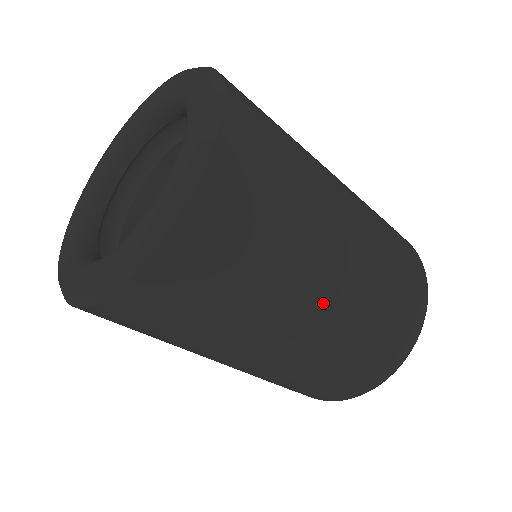
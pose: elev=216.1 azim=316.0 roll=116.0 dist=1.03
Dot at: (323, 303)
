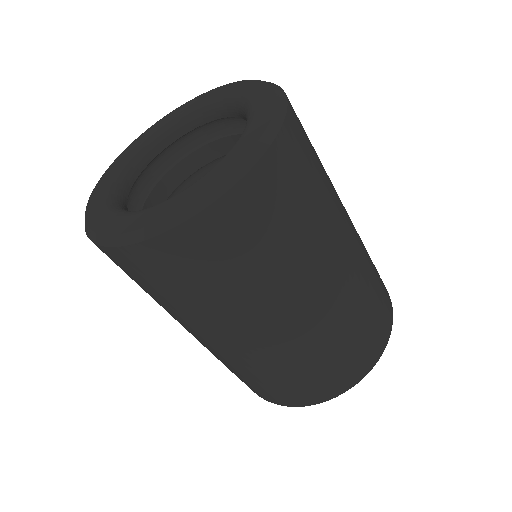
Dot at: (327, 290)
